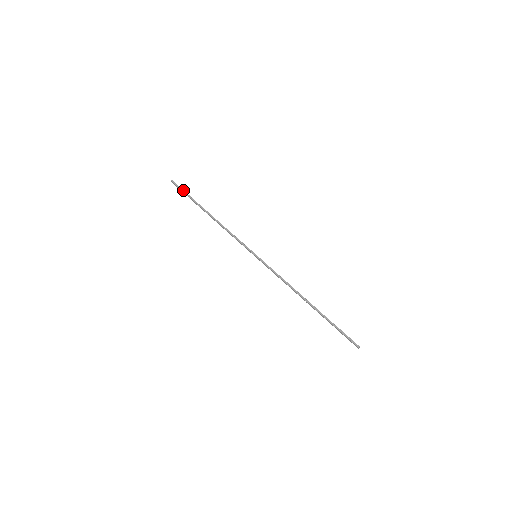
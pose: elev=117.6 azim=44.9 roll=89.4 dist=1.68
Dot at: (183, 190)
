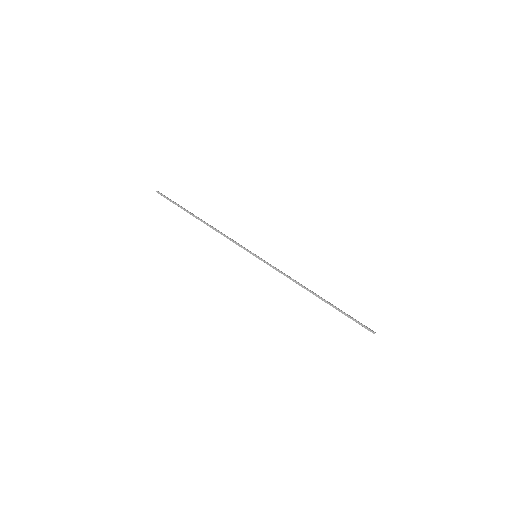
Dot at: (170, 200)
